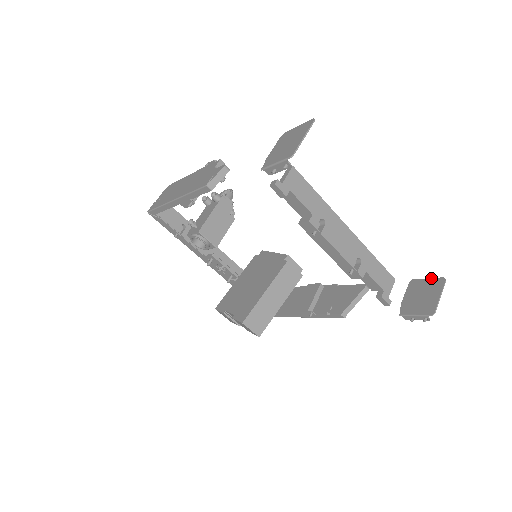
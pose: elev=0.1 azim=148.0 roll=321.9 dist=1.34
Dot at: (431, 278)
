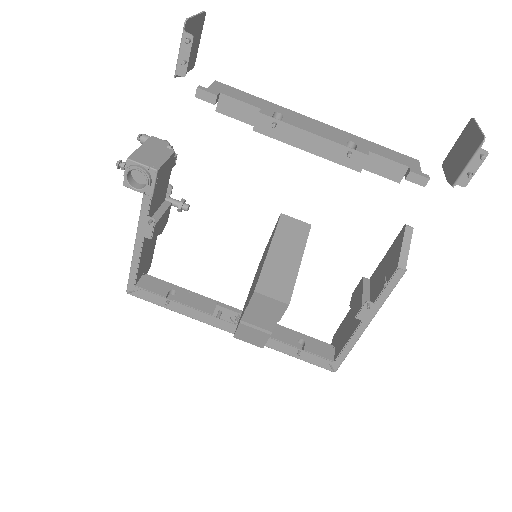
Dot at: (459, 136)
